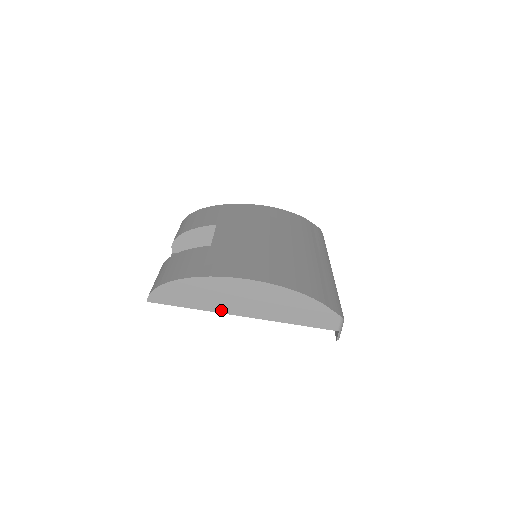
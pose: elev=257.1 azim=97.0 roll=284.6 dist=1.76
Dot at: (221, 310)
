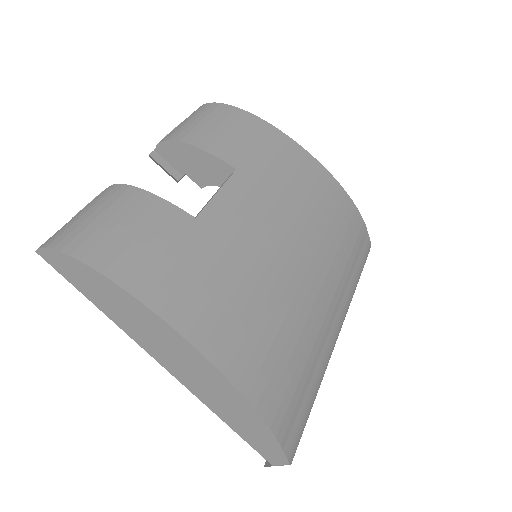
Dot at: (137, 339)
